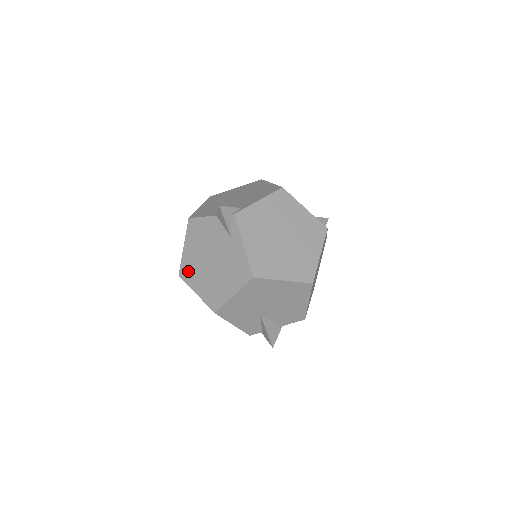
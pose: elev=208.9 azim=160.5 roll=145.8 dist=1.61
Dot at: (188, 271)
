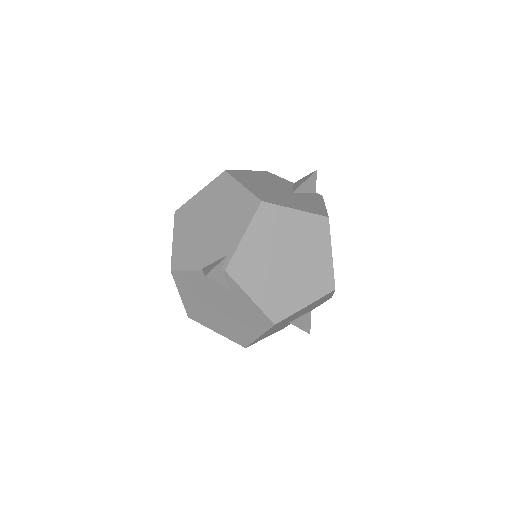
Dot at: (197, 315)
